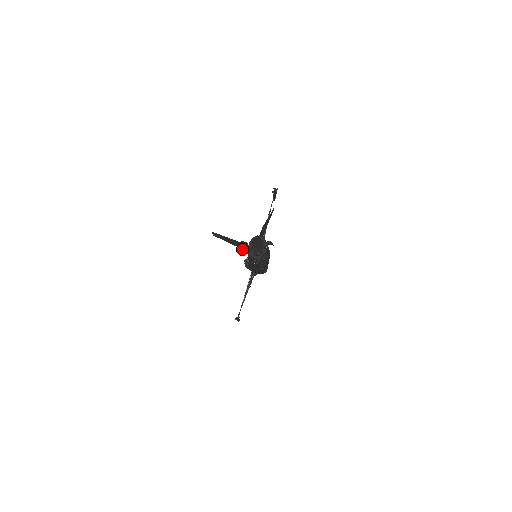
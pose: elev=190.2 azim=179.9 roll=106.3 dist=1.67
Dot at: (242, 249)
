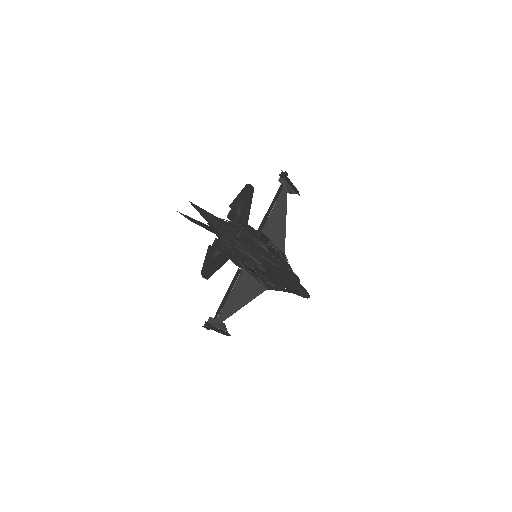
Dot at: occluded
